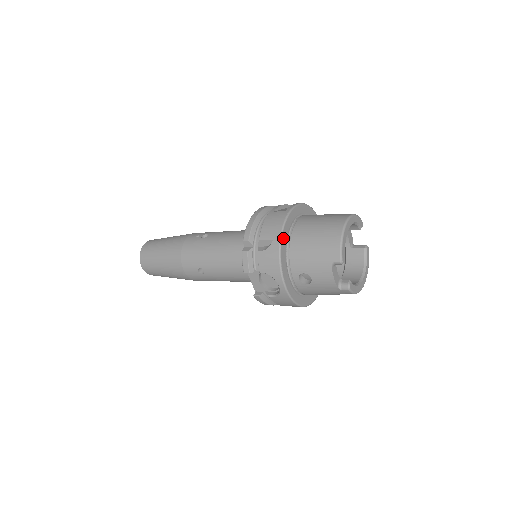
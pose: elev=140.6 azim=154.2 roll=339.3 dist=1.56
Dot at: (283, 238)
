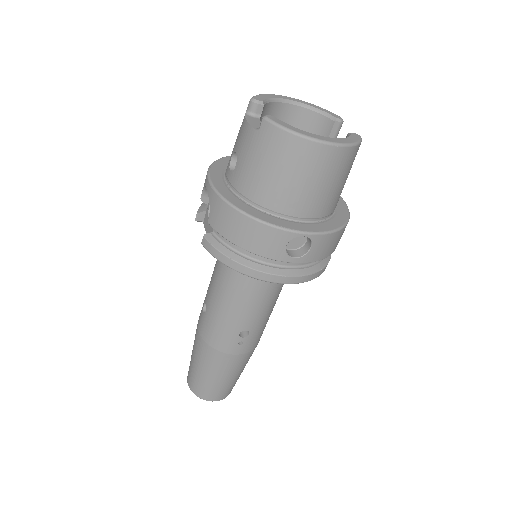
Dot at: occluded
